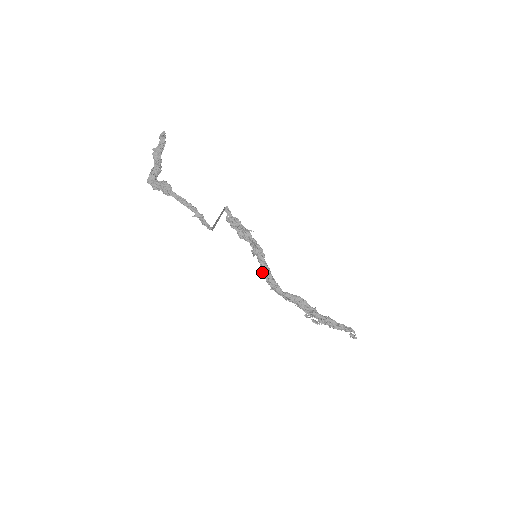
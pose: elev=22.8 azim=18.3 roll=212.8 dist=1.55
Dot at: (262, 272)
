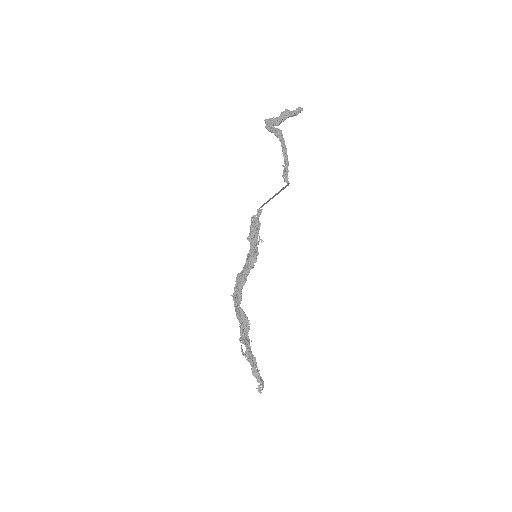
Dot at: (239, 277)
